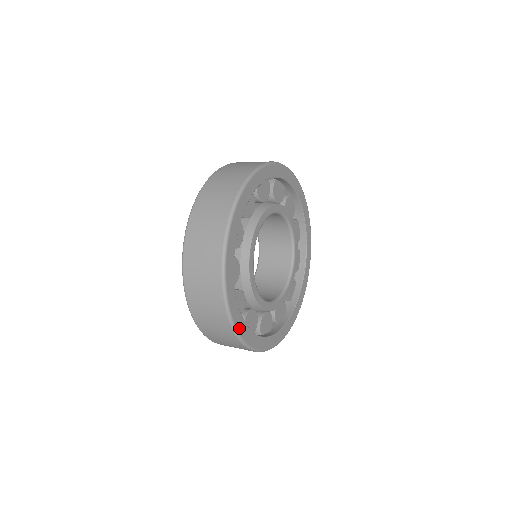
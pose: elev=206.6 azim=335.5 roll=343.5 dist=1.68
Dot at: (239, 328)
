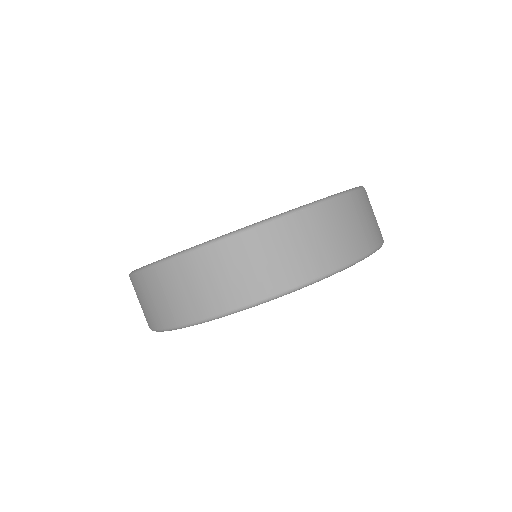
Dot at: occluded
